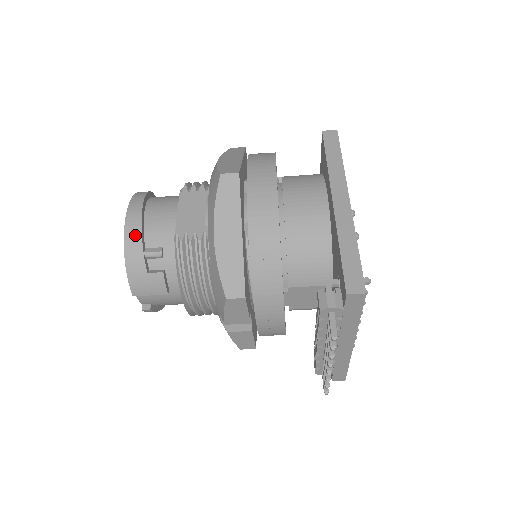
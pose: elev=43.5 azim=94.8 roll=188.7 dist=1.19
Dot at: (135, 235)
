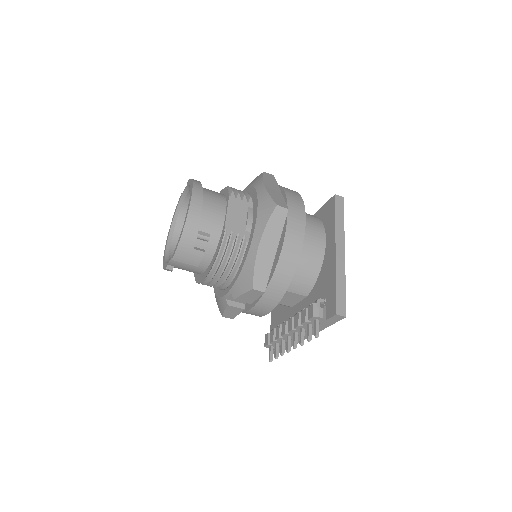
Dot at: (195, 219)
